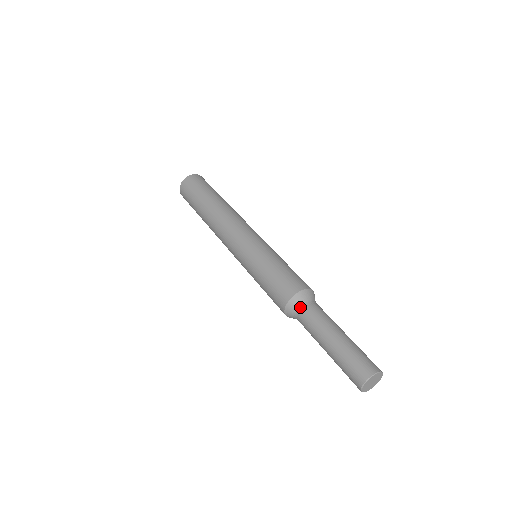
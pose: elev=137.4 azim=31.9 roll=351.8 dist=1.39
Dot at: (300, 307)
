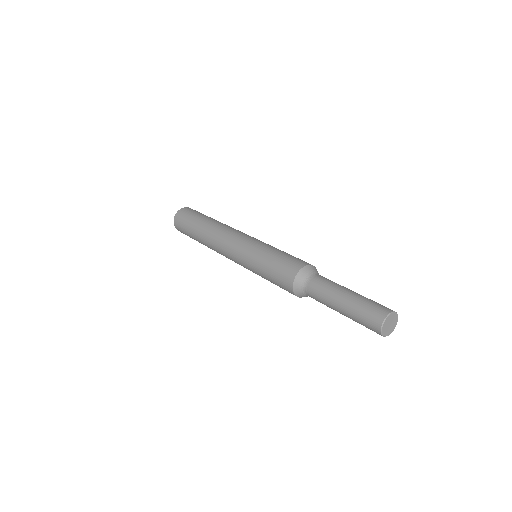
Dot at: (313, 274)
